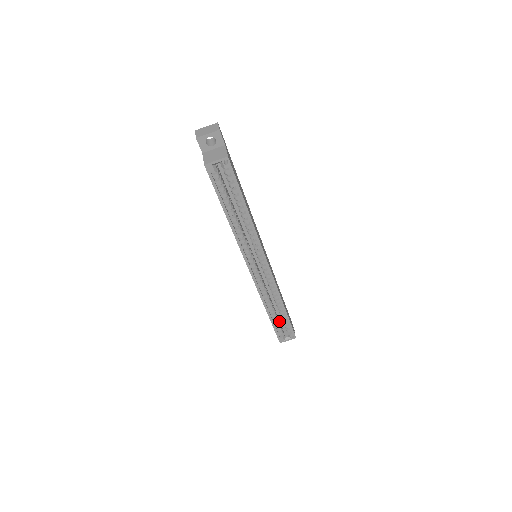
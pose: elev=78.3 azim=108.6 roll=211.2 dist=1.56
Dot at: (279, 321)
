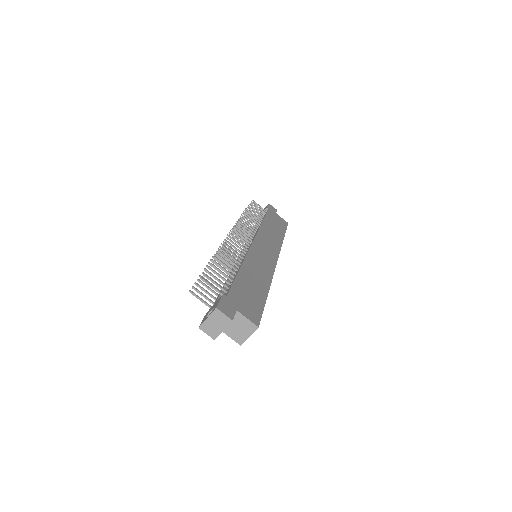
Dot at: occluded
